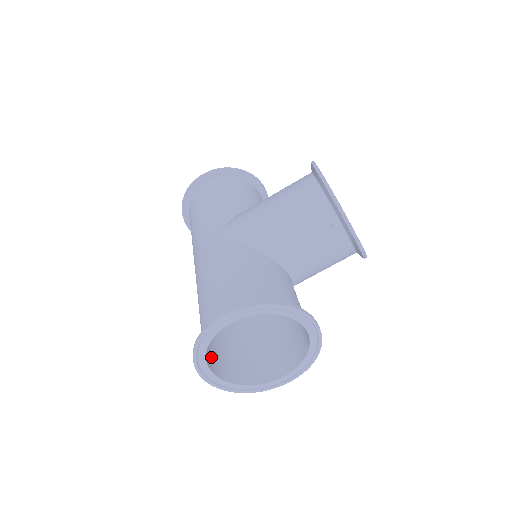
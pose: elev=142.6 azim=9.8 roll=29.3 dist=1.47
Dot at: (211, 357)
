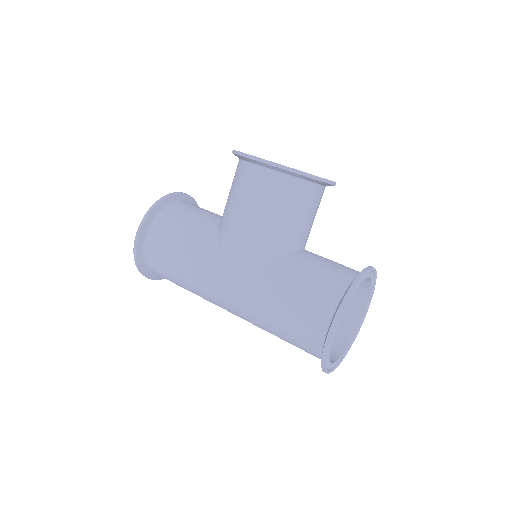
Dot at: occluded
